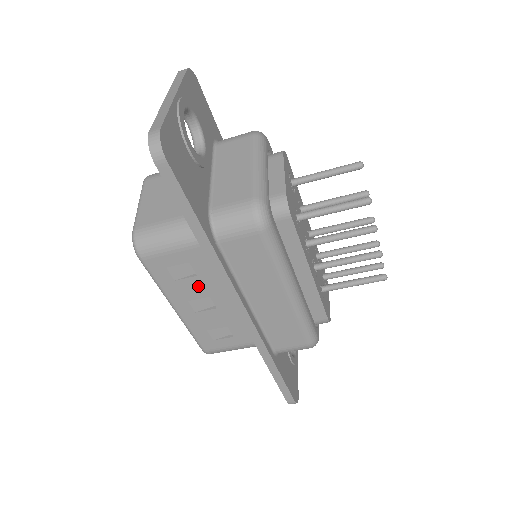
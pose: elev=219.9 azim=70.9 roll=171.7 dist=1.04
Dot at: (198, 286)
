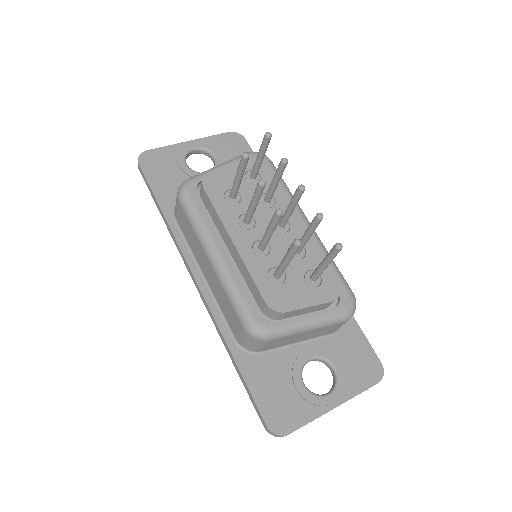
Dot at: occluded
